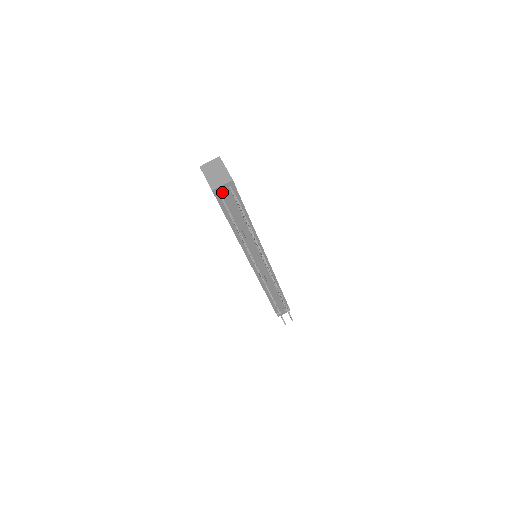
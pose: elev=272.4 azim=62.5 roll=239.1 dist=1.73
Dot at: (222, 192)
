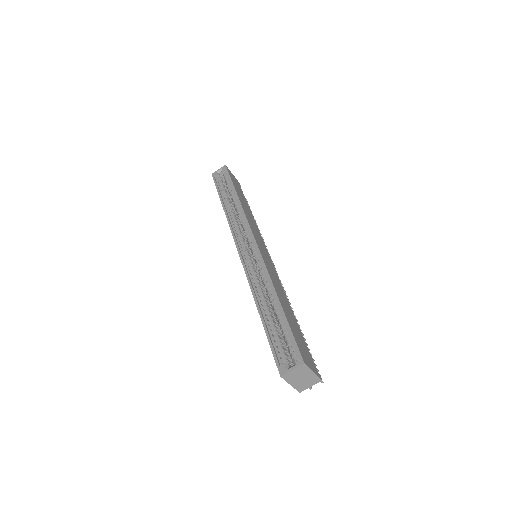
Dot at: occluded
